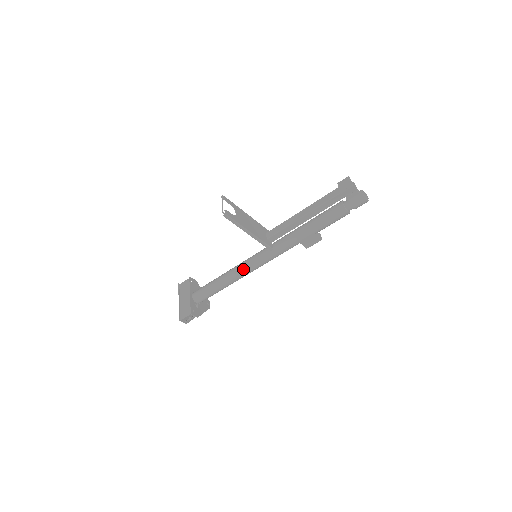
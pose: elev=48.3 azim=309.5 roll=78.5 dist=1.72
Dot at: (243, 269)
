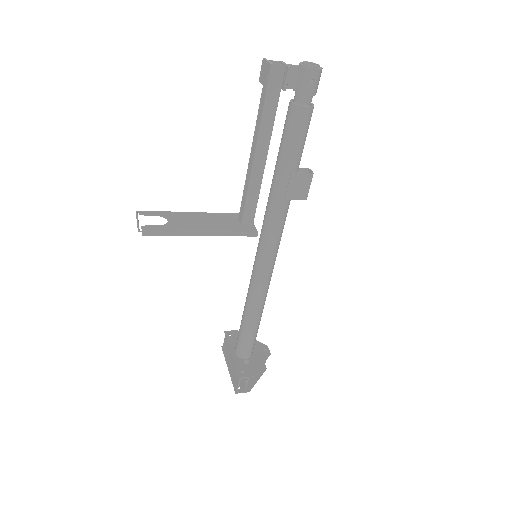
Dot at: (255, 283)
